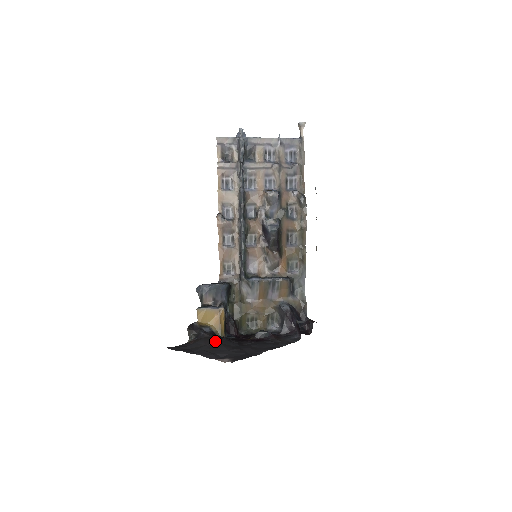
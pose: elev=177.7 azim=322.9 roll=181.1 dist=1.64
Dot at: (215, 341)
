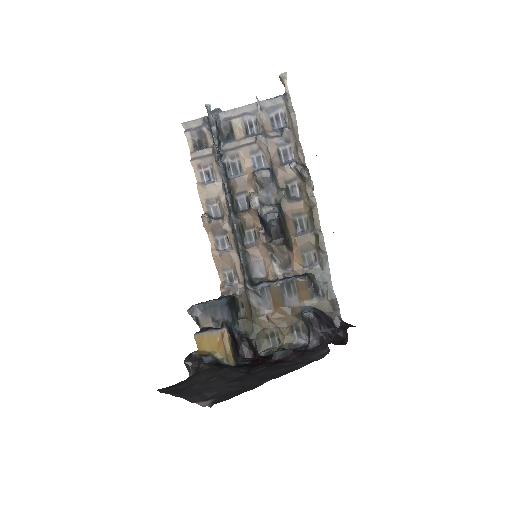
Dot at: (212, 374)
